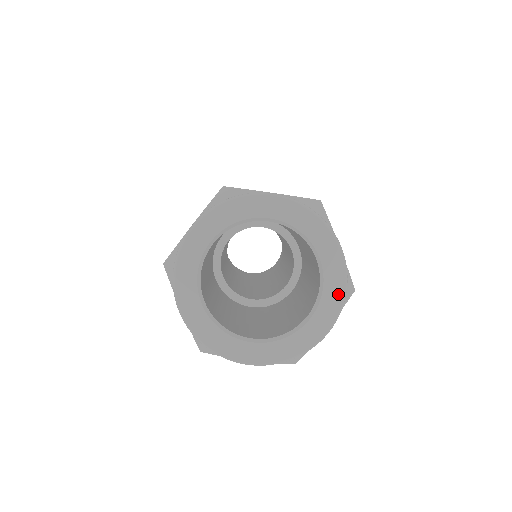
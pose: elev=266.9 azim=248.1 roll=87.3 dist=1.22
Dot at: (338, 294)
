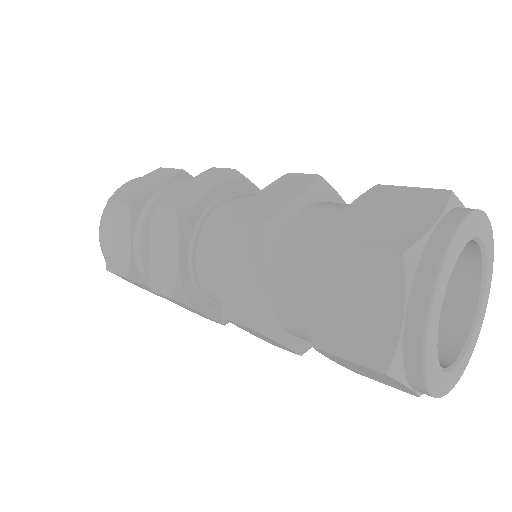
Dot at: (492, 258)
